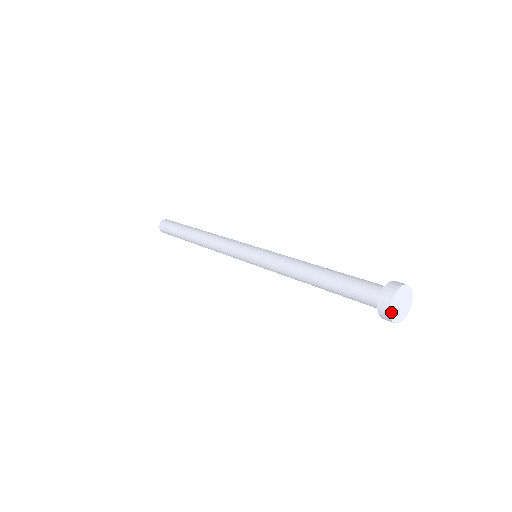
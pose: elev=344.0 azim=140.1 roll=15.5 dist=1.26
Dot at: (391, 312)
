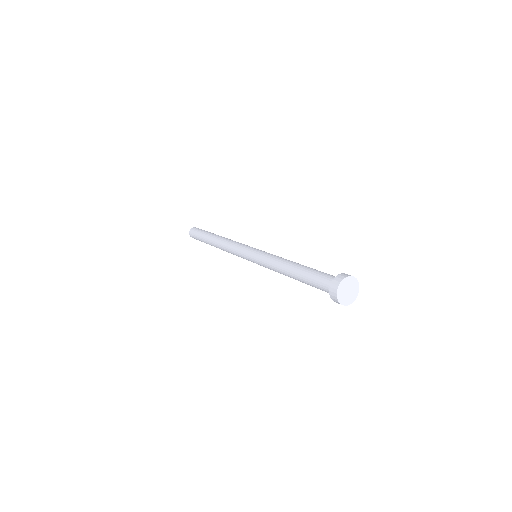
Dot at: (342, 303)
